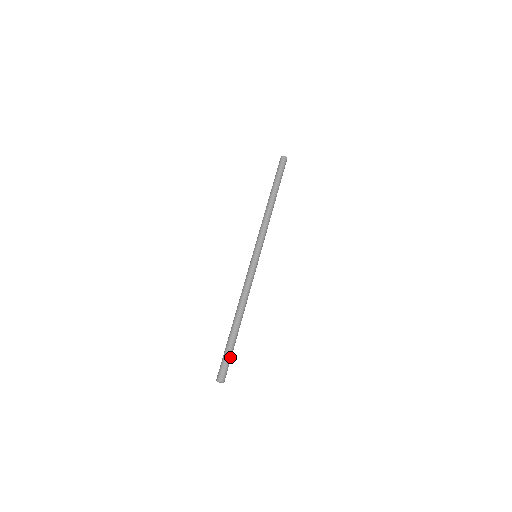
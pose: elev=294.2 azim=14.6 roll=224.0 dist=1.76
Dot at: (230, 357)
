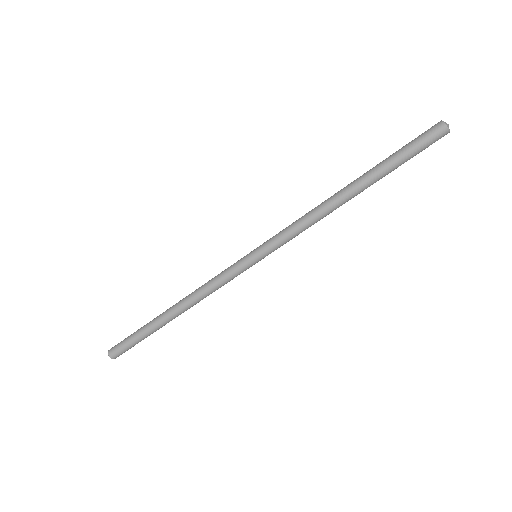
Dot at: occluded
